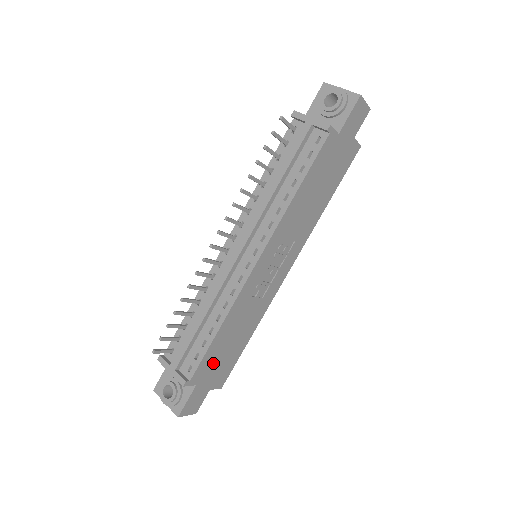
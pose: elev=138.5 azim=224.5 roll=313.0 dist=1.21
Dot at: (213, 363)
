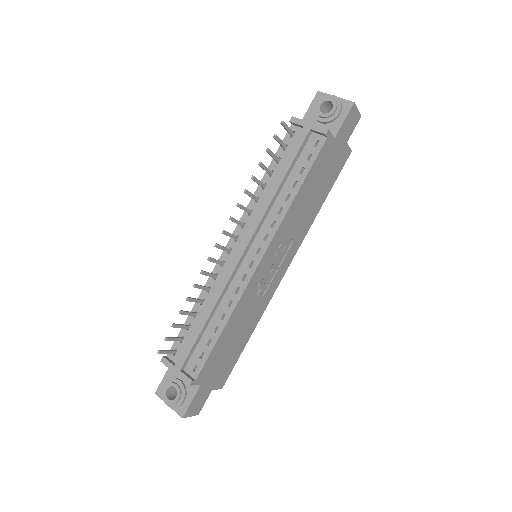
Dot at: (217, 362)
